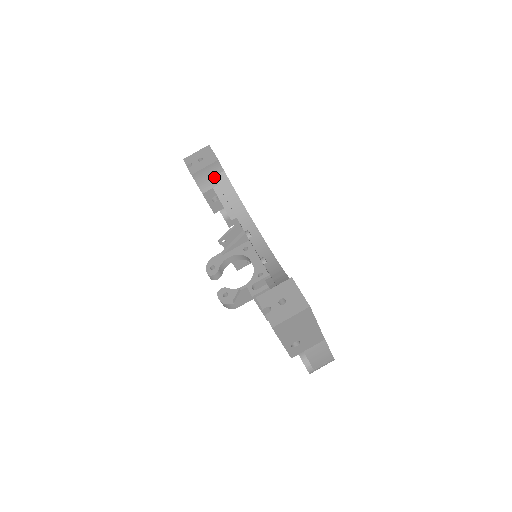
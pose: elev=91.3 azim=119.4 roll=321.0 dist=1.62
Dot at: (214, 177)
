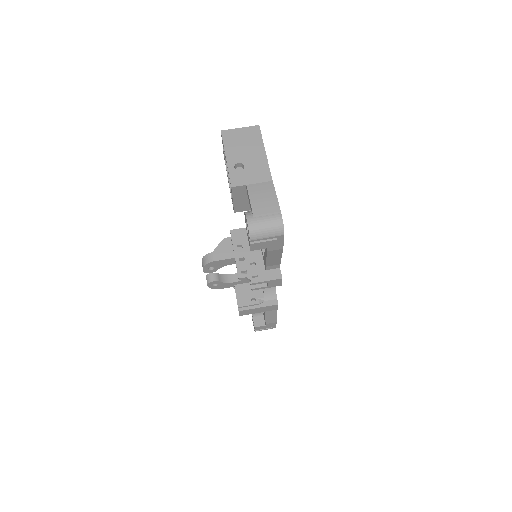
Dot at: occluded
